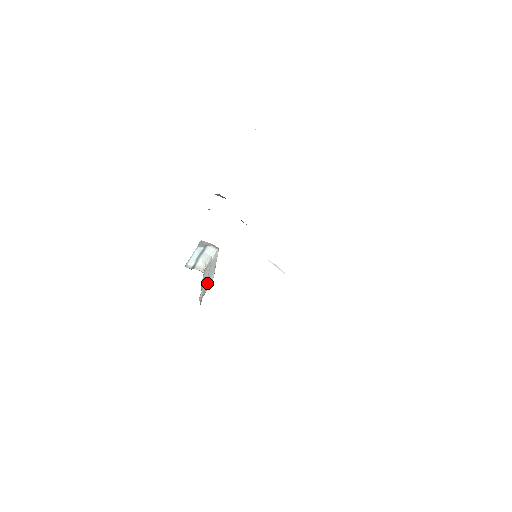
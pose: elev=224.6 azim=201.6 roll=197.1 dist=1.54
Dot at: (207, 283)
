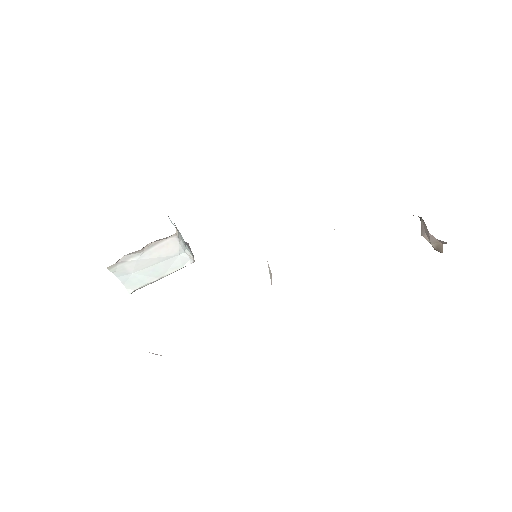
Dot at: (140, 271)
